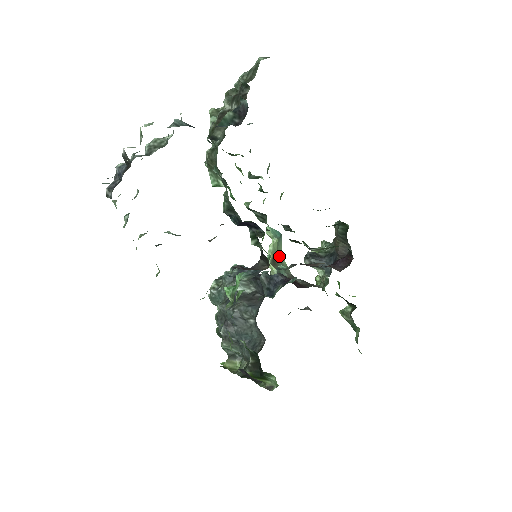
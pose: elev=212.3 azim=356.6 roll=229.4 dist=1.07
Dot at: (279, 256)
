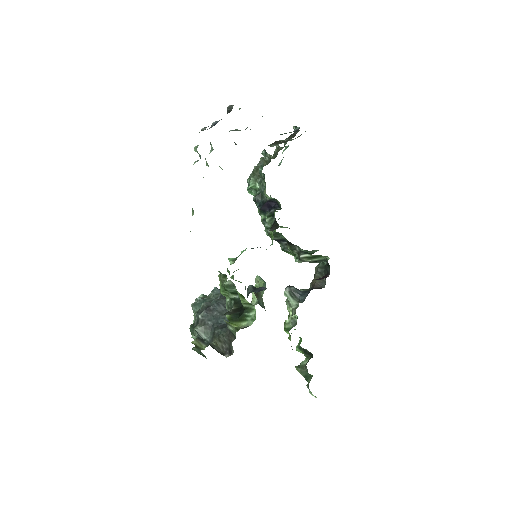
Dot at: (261, 295)
